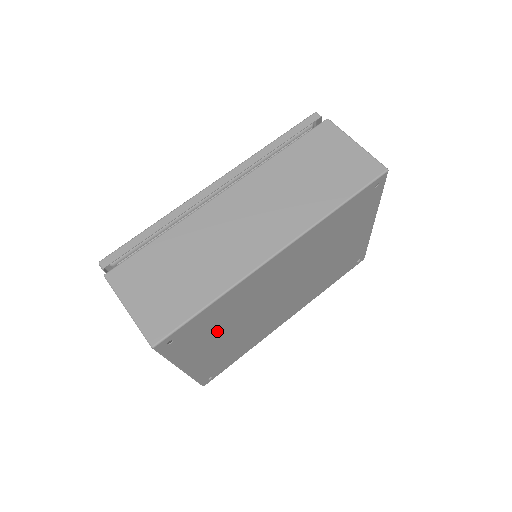
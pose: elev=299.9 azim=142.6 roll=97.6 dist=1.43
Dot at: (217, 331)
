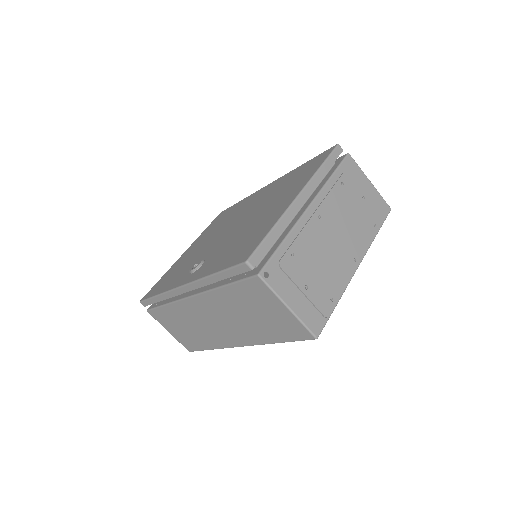
Dot at: occluded
